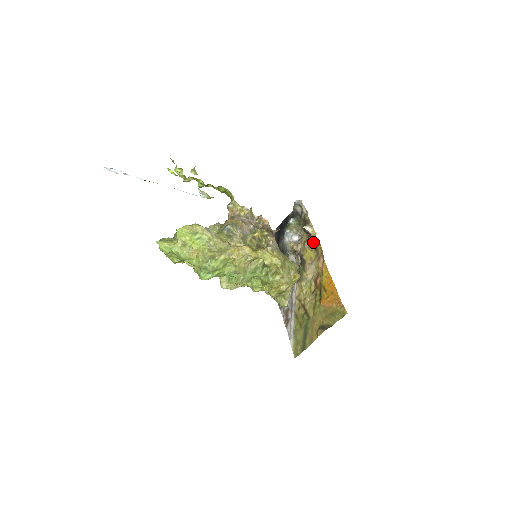
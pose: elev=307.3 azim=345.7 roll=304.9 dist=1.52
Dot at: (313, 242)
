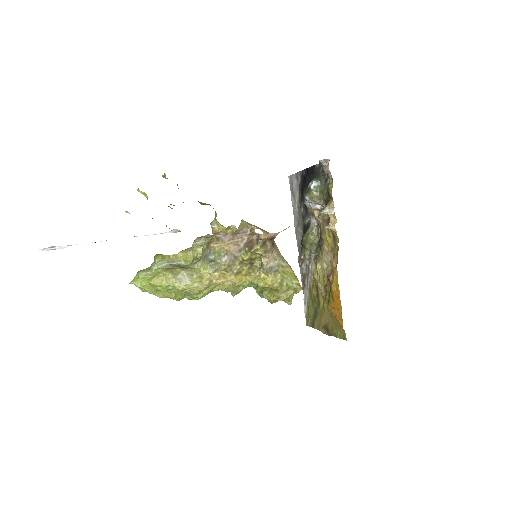
Dot at: (332, 230)
